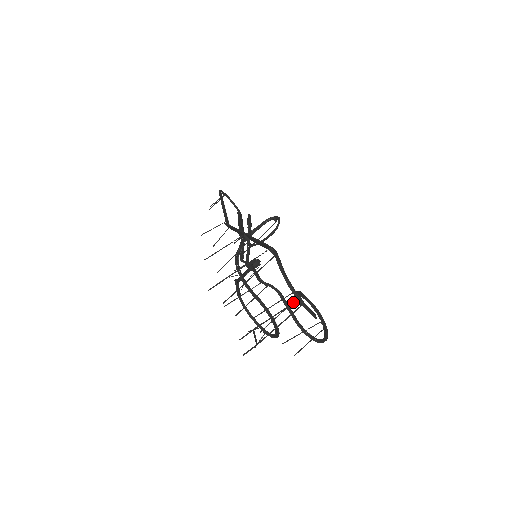
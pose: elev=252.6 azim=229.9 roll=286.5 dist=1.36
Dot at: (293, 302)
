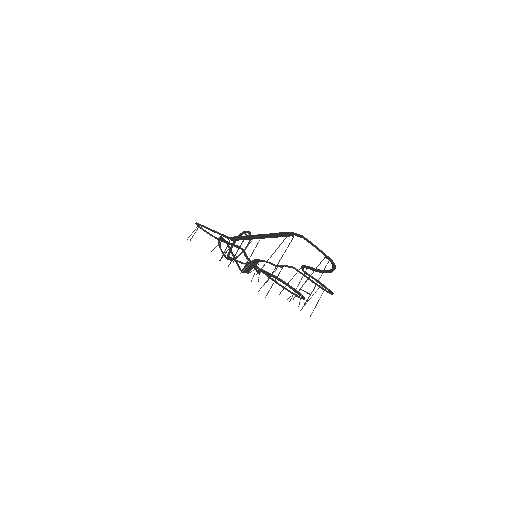
Dot at: (322, 260)
